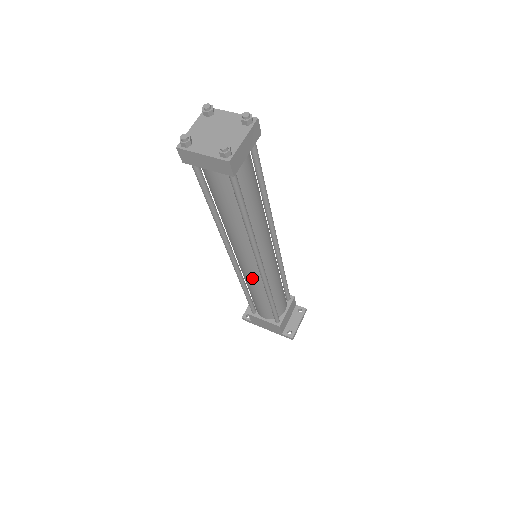
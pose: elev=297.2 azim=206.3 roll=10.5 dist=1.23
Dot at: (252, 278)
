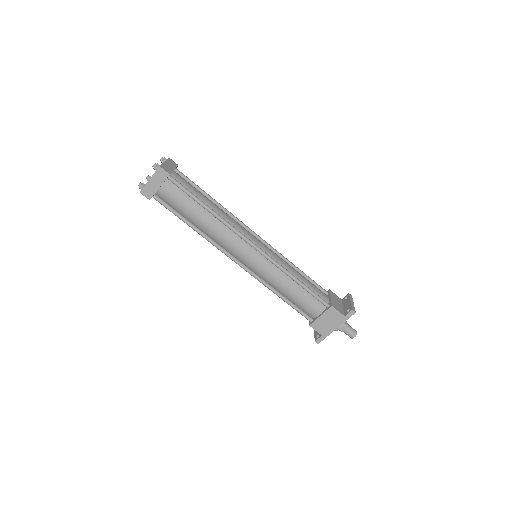
Dot at: (264, 267)
